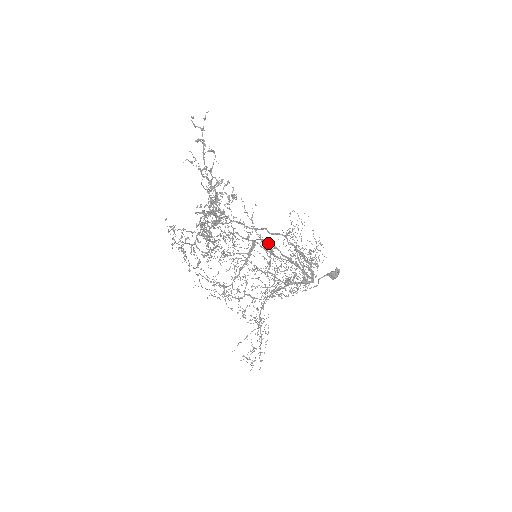
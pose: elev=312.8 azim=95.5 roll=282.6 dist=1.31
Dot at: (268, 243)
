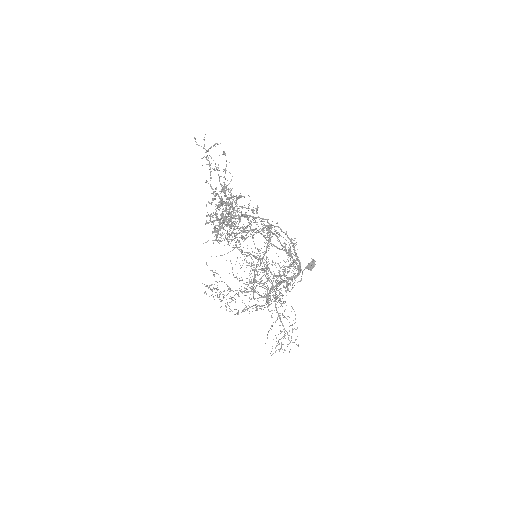
Dot at: occluded
